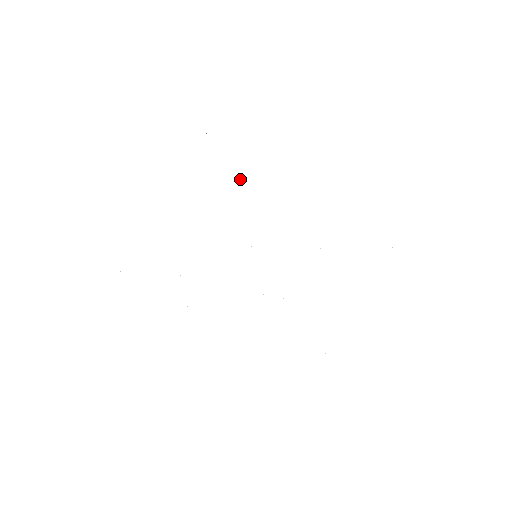
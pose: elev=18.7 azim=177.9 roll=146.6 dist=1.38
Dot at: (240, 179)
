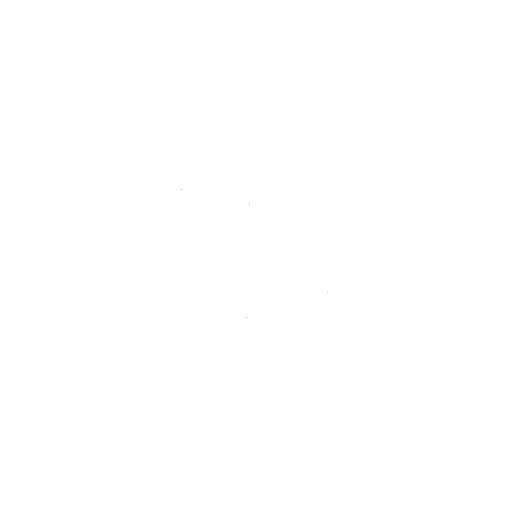
Dot at: occluded
